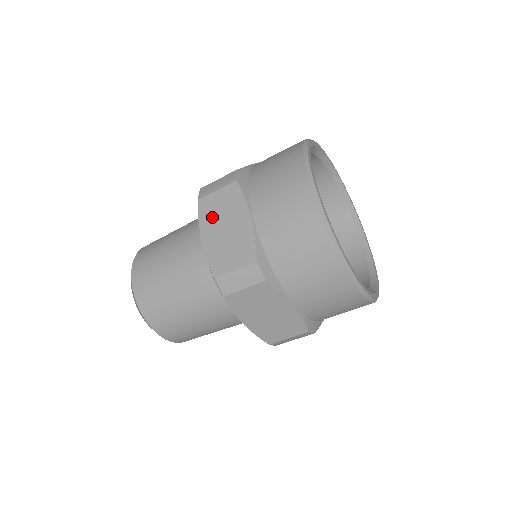
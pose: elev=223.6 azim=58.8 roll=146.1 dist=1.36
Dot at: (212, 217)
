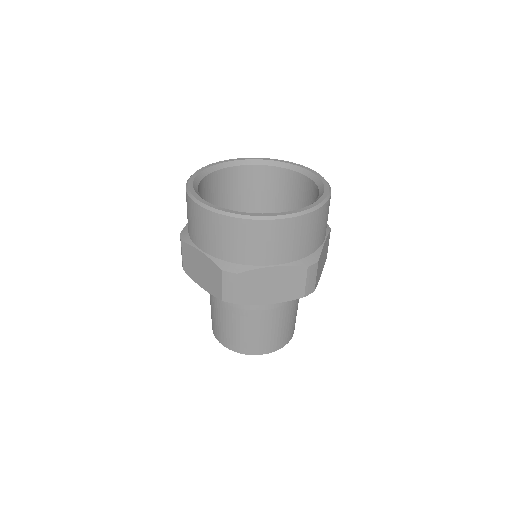
Dot at: occluded
